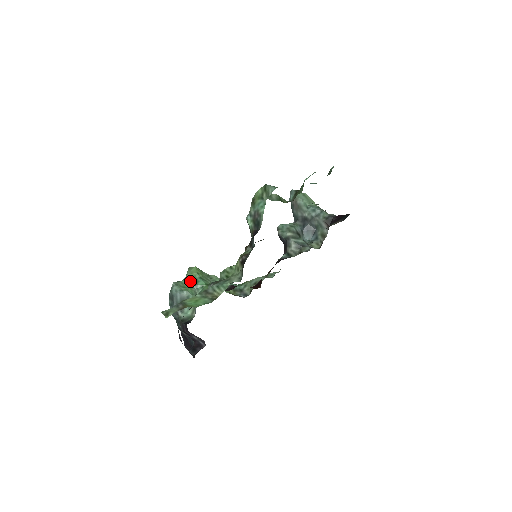
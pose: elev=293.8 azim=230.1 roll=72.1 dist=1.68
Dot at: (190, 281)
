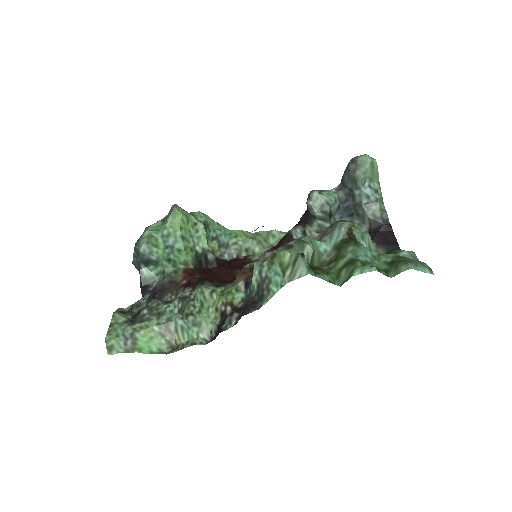
Dot at: (167, 238)
